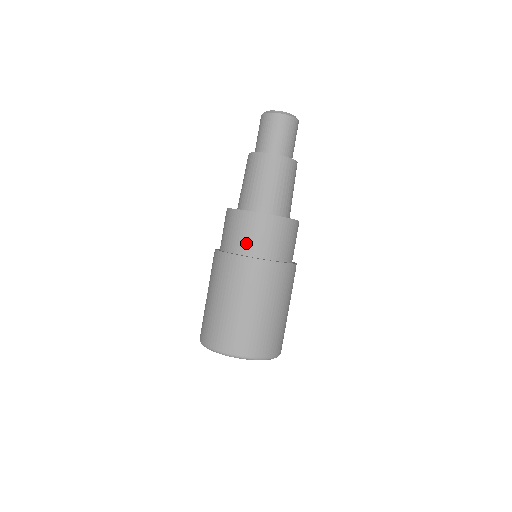
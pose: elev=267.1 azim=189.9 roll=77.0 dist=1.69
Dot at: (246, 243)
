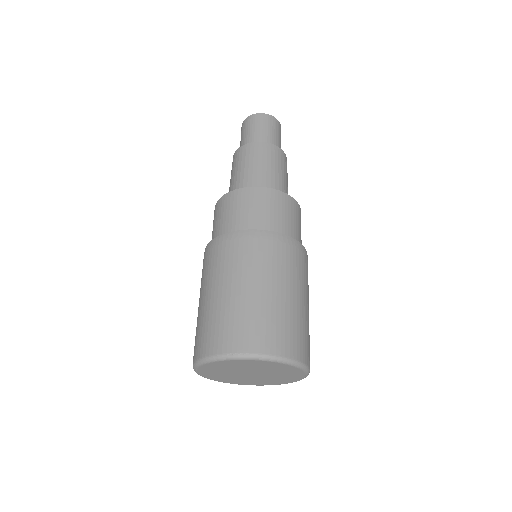
Dot at: (268, 220)
